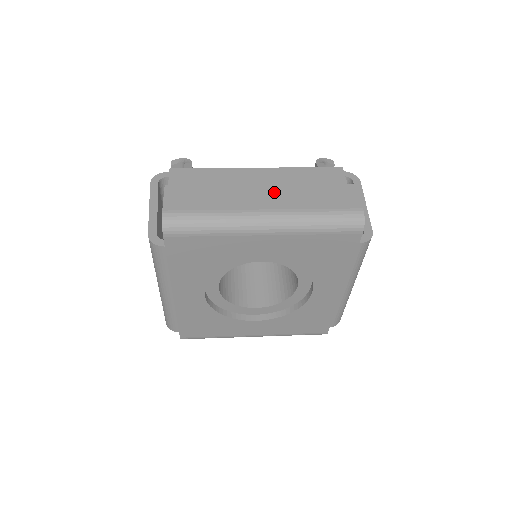
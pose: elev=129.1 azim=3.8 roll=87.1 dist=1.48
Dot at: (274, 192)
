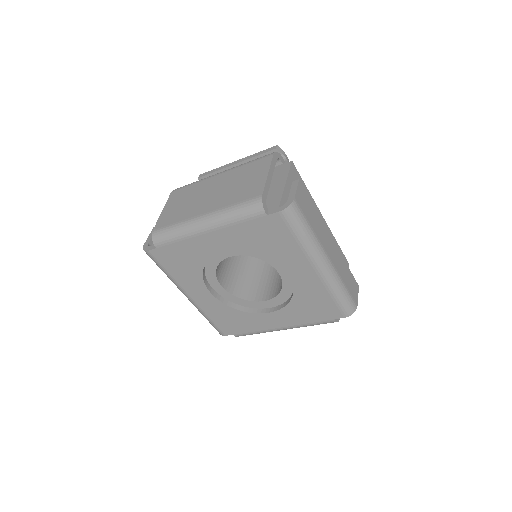
Dot at: (335, 250)
